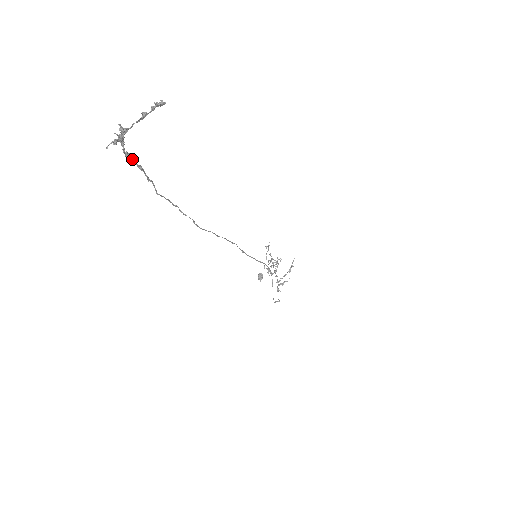
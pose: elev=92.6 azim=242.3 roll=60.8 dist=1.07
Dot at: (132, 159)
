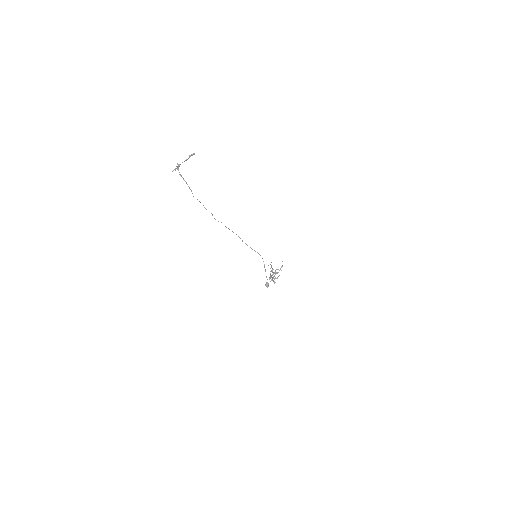
Dot at: (182, 177)
